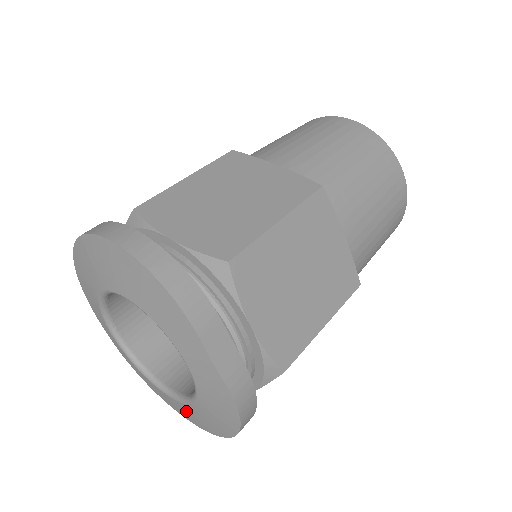
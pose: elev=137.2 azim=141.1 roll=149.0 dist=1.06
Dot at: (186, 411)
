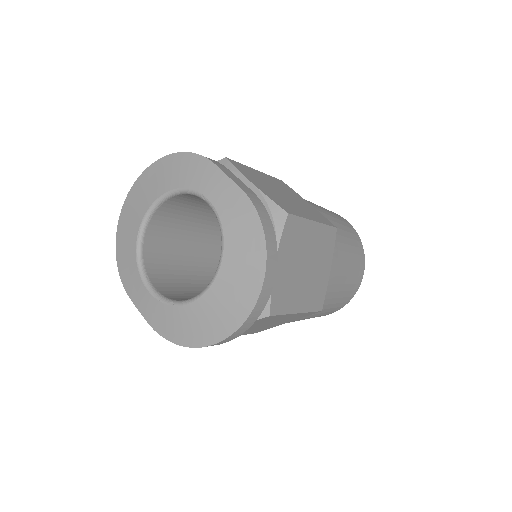
Dot at: (220, 302)
